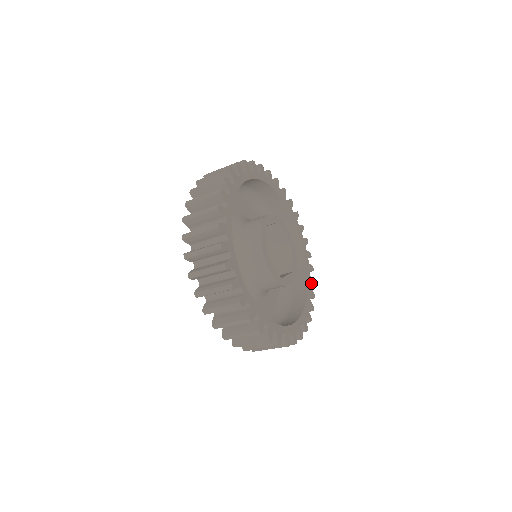
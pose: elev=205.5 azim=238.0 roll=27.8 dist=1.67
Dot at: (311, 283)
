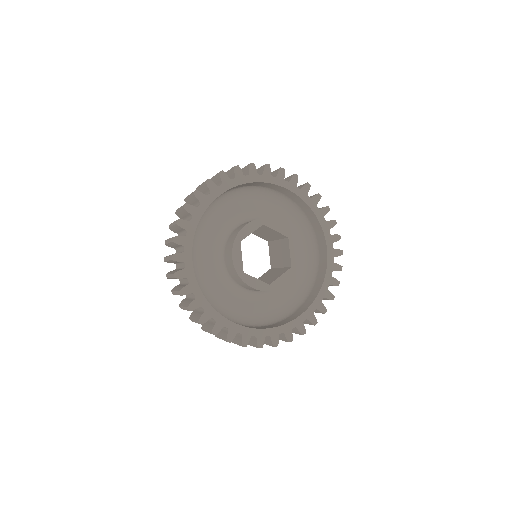
Dot at: (335, 256)
